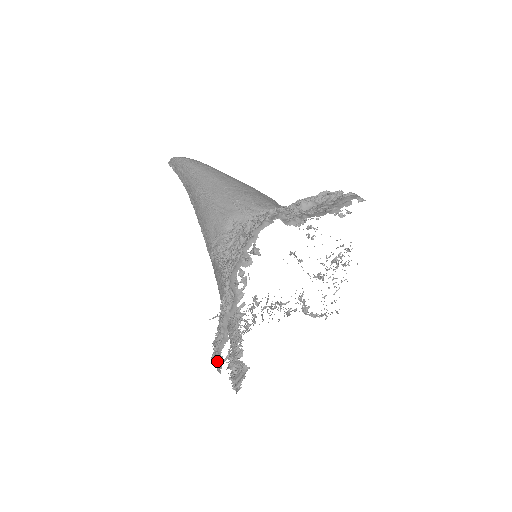
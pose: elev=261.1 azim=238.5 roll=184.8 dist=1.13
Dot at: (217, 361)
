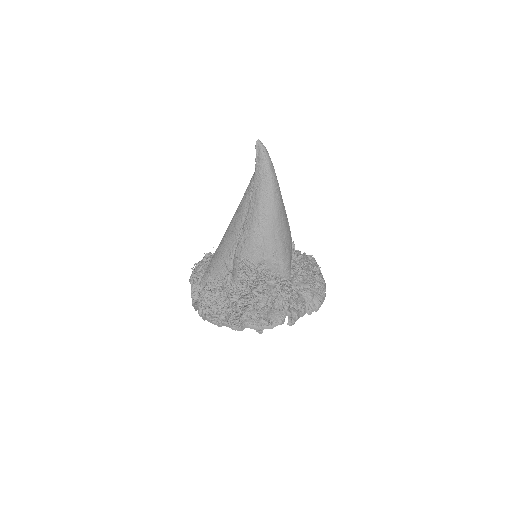
Dot at: (203, 315)
